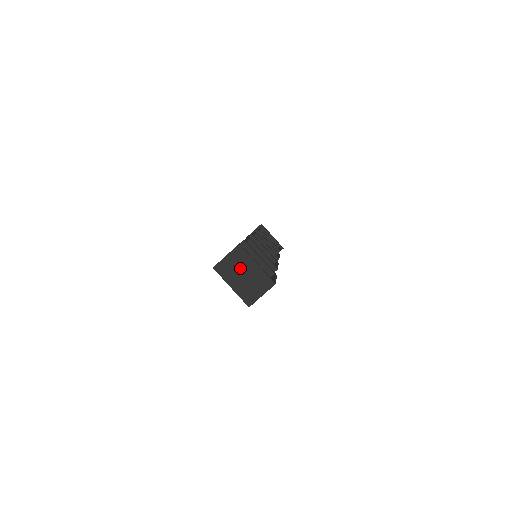
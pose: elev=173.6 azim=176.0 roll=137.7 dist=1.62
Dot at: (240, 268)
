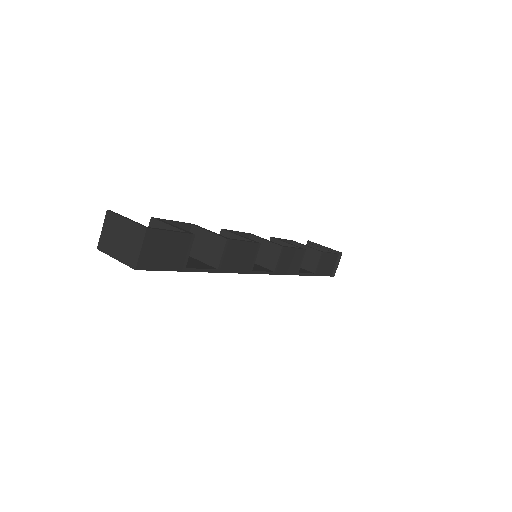
Dot at: (115, 233)
